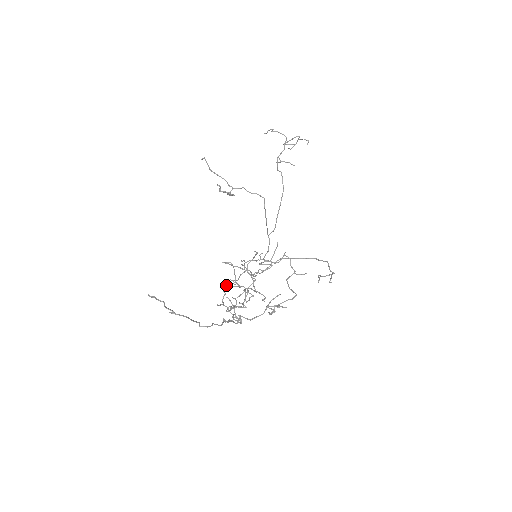
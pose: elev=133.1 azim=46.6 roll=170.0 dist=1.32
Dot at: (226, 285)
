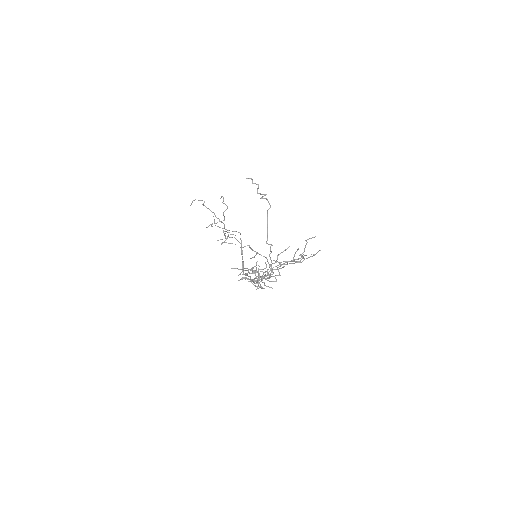
Dot at: (244, 274)
